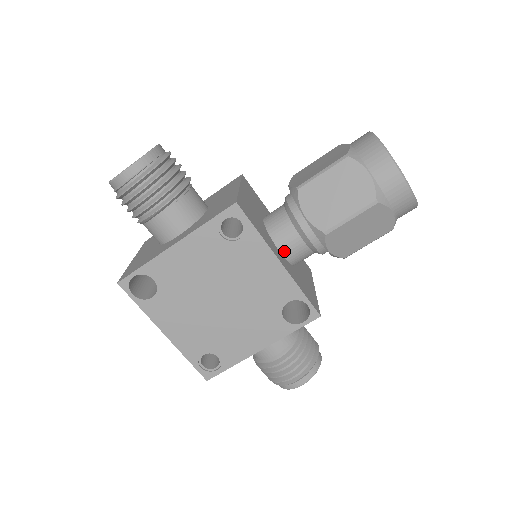
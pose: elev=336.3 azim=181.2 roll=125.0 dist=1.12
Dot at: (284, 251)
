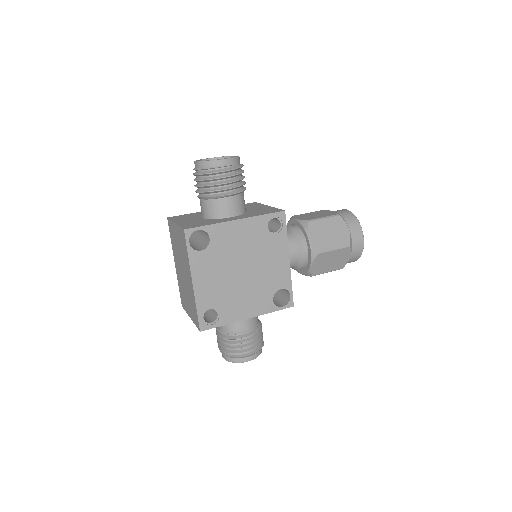
Dot at: occluded
